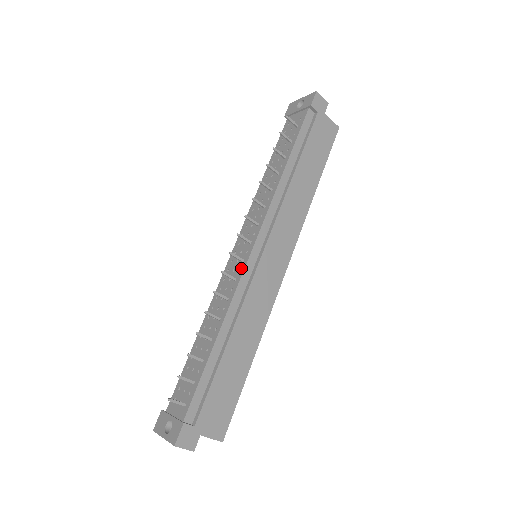
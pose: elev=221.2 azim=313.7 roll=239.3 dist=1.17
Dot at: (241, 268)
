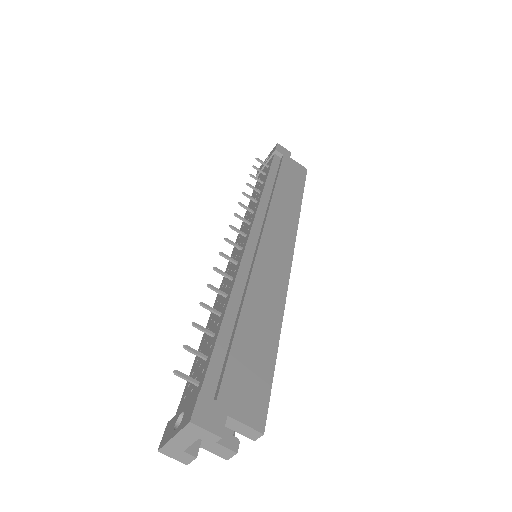
Dot at: (241, 253)
